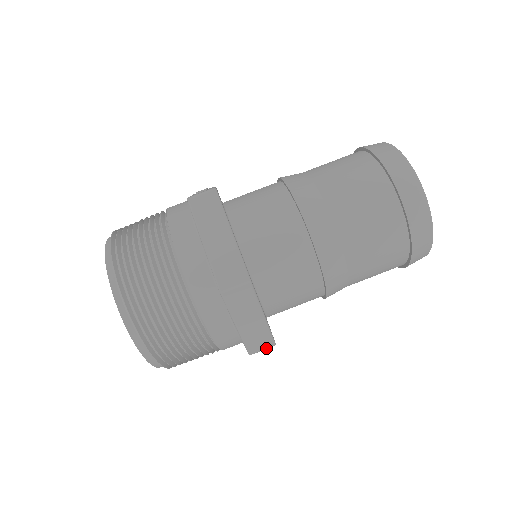
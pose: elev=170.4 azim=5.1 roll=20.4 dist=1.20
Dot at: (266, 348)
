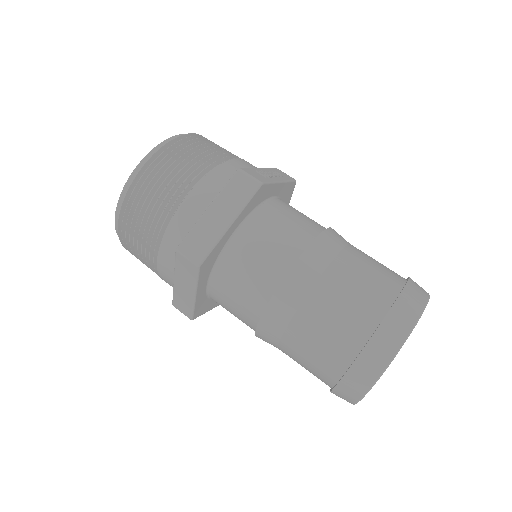
Dot at: (185, 314)
